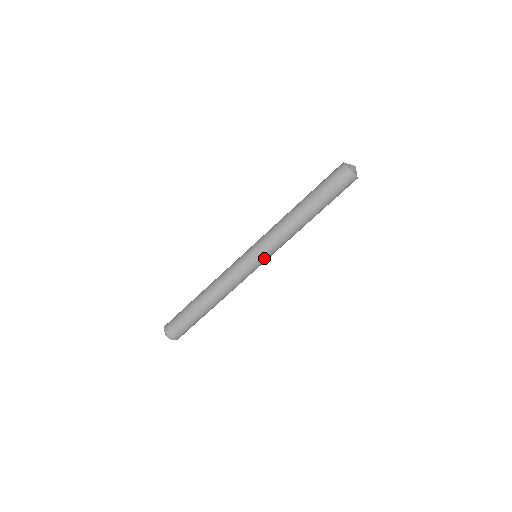
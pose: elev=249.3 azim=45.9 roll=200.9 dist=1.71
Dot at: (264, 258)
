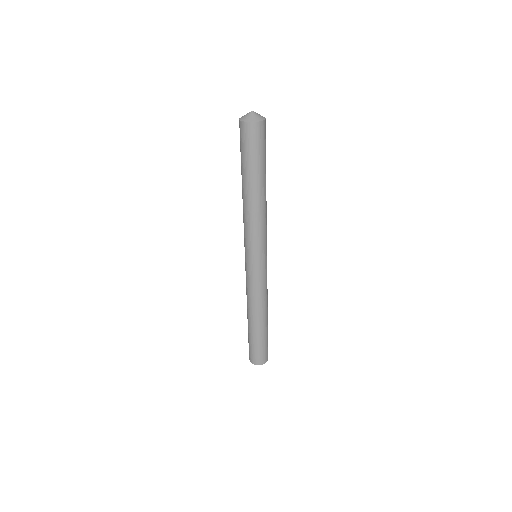
Dot at: (262, 254)
